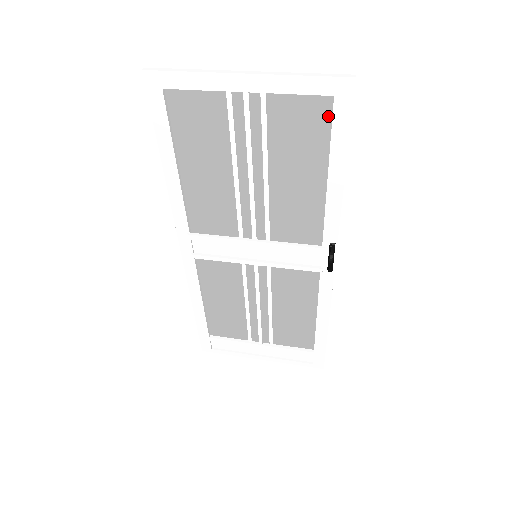
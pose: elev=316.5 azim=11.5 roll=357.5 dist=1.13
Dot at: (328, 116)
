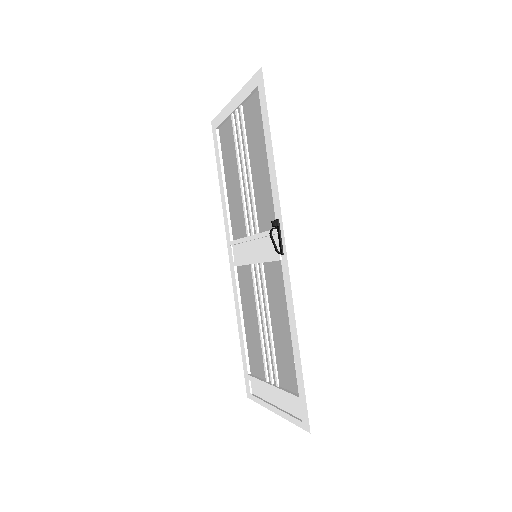
Dot at: occluded
